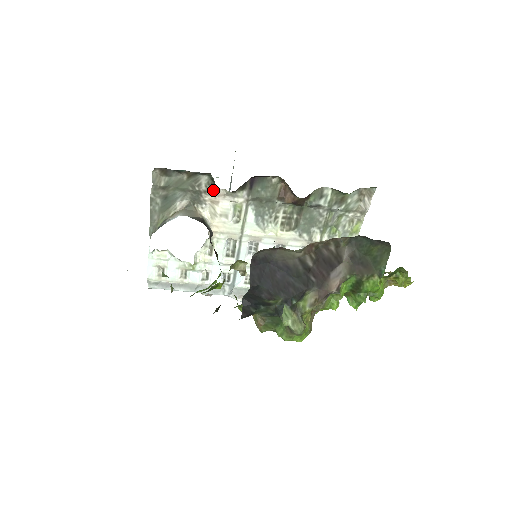
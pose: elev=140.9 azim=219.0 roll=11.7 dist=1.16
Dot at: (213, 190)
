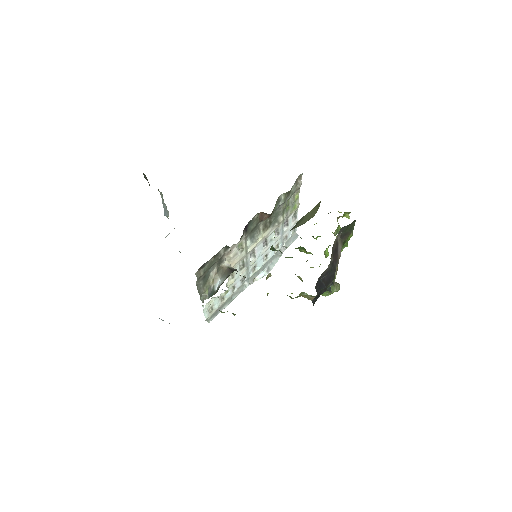
Dot at: (228, 250)
